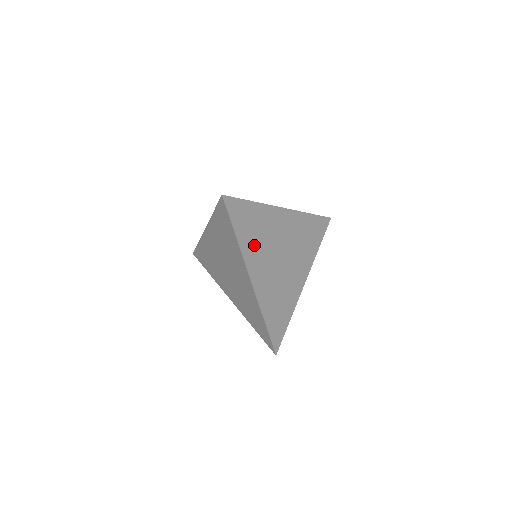
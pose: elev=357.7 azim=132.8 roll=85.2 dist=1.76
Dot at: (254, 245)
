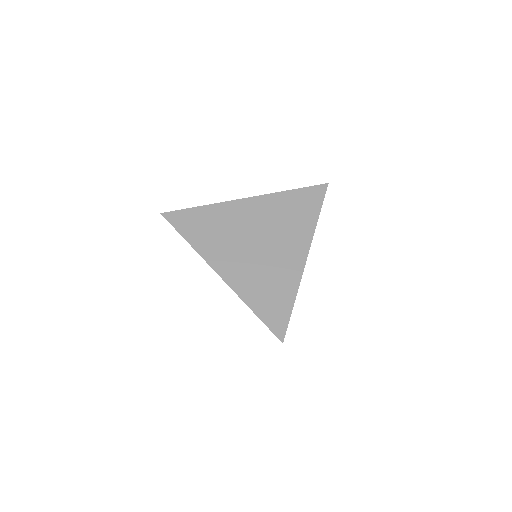
Dot at: (213, 242)
